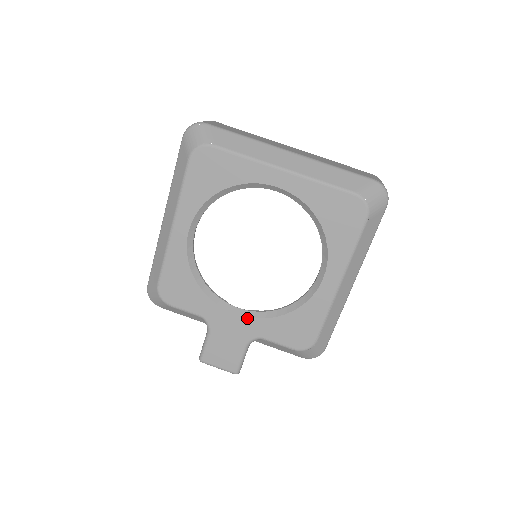
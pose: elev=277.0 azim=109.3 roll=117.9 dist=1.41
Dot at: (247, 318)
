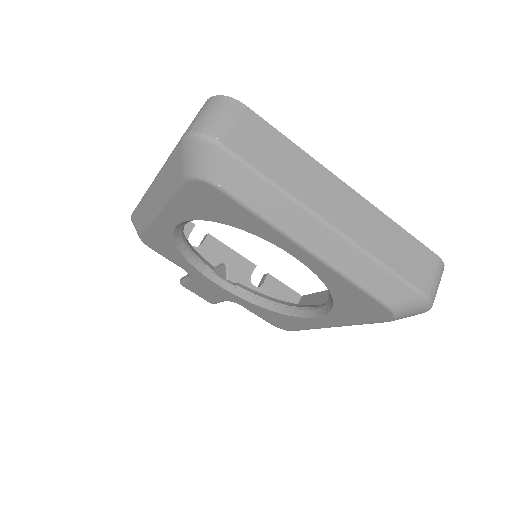
Dot at: (230, 293)
